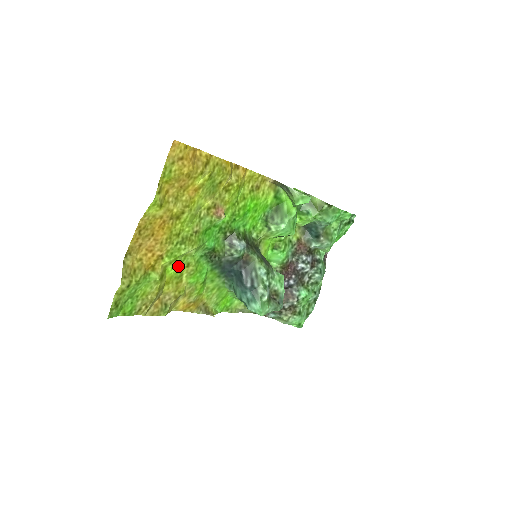
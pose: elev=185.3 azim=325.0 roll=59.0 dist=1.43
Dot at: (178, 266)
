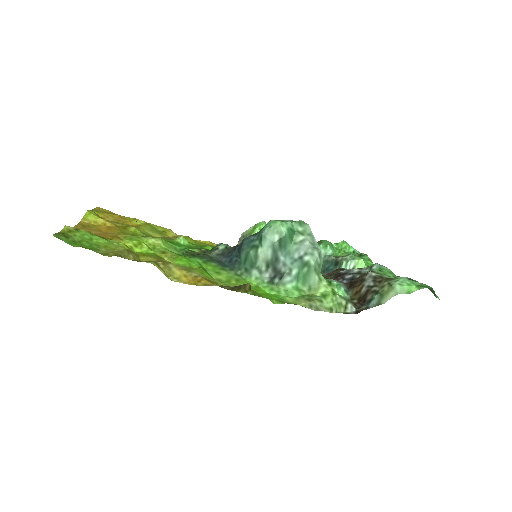
Dot at: (150, 252)
